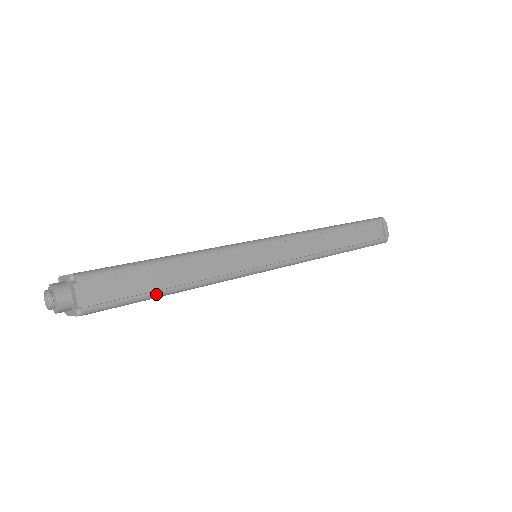
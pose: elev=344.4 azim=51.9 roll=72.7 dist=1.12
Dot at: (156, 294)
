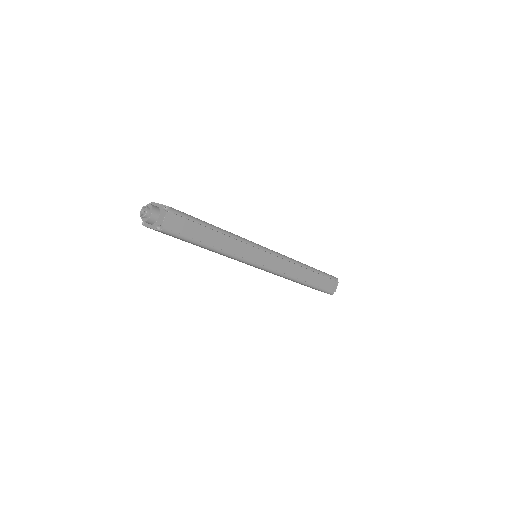
Dot at: (199, 243)
